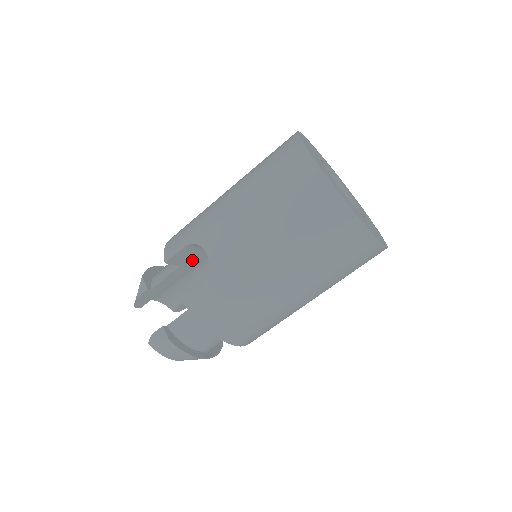
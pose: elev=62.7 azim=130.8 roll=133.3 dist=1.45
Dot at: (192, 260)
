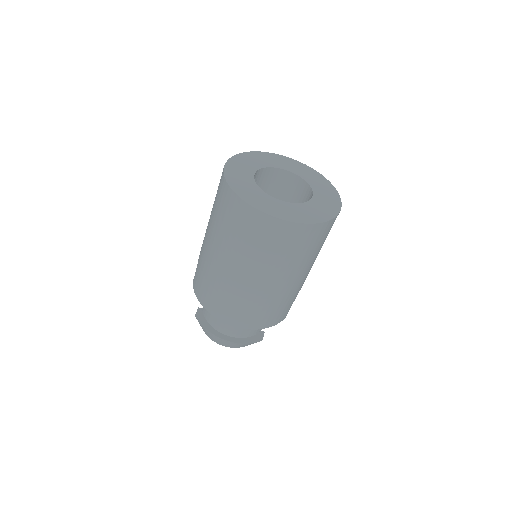
Dot at: occluded
